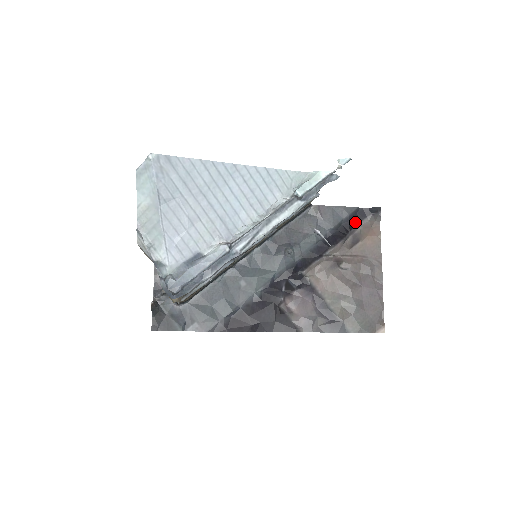
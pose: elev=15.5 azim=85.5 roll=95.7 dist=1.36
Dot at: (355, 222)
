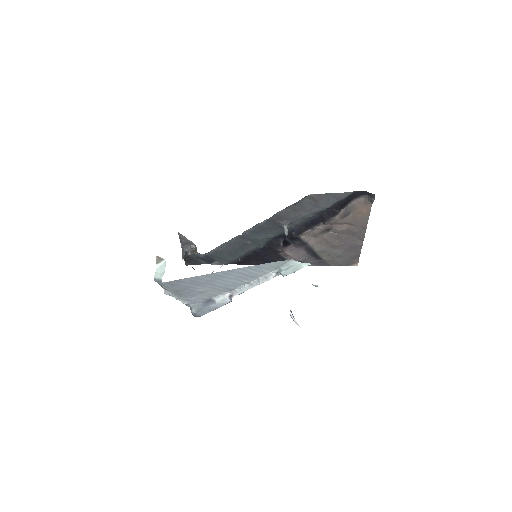
Dot at: (350, 200)
